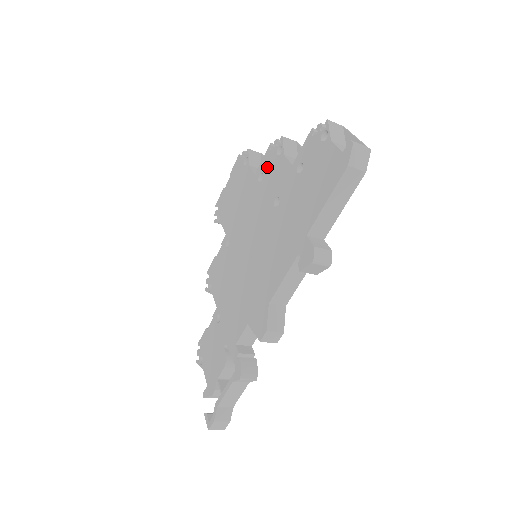
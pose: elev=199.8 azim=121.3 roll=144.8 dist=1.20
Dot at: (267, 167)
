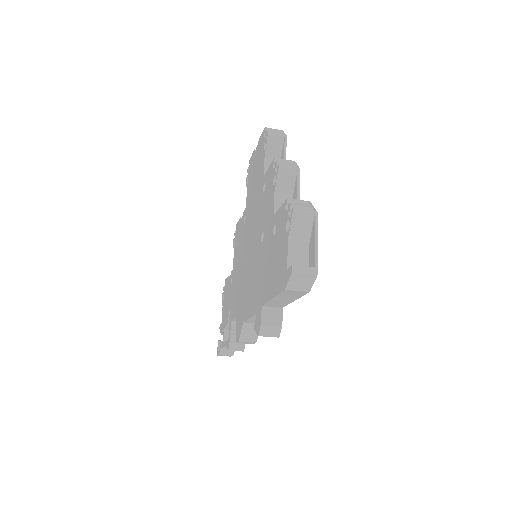
Dot at: (268, 184)
